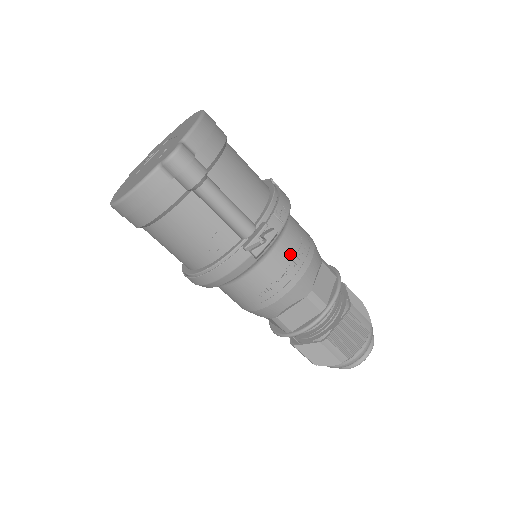
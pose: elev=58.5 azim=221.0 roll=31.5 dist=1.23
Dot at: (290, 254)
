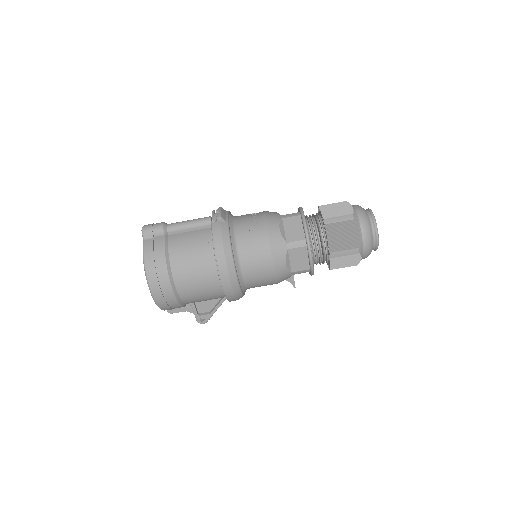
Dot at: (247, 215)
